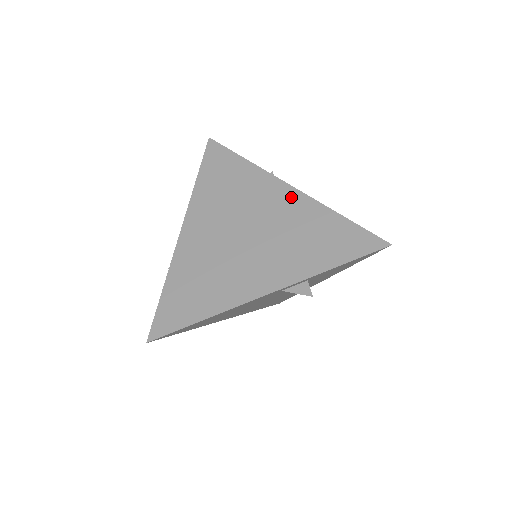
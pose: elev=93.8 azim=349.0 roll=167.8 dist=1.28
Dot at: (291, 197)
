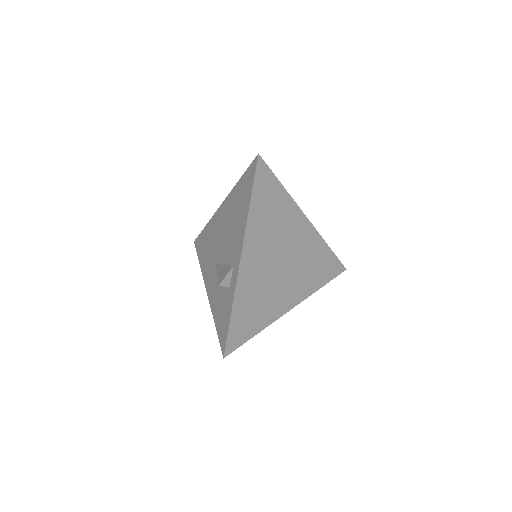
Dot at: (308, 231)
